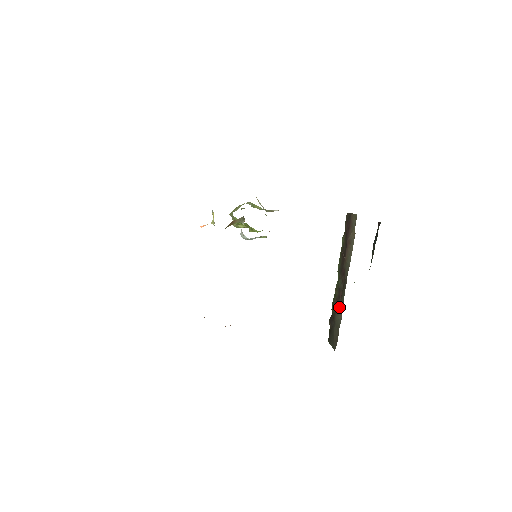
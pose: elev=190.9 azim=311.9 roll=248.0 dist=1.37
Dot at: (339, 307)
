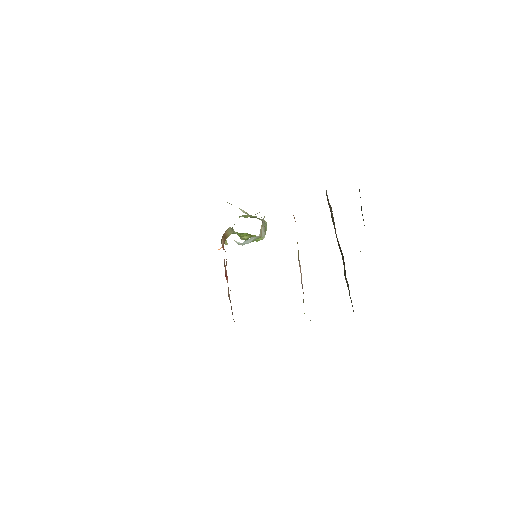
Dot at: occluded
